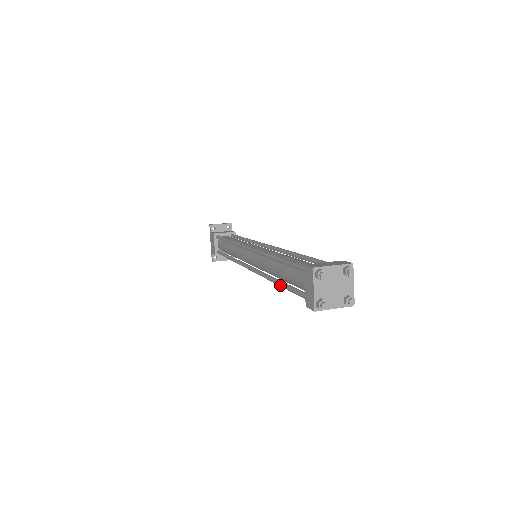
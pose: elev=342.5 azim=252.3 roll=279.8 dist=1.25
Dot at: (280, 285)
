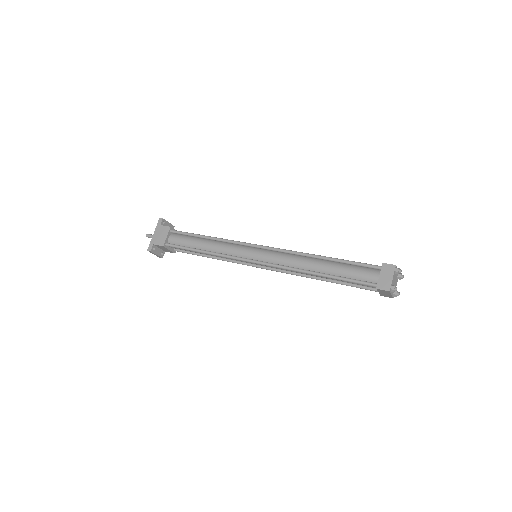
Dot at: (328, 275)
